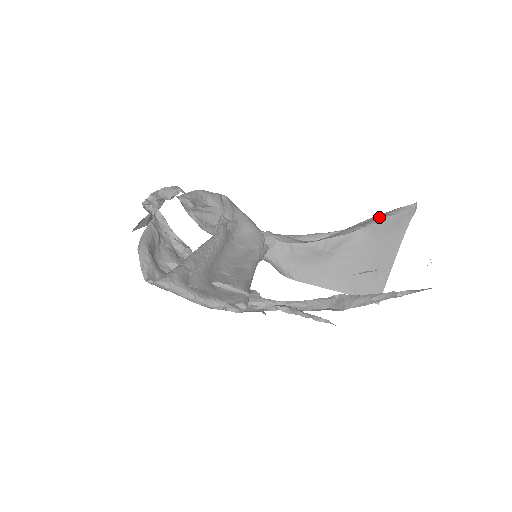
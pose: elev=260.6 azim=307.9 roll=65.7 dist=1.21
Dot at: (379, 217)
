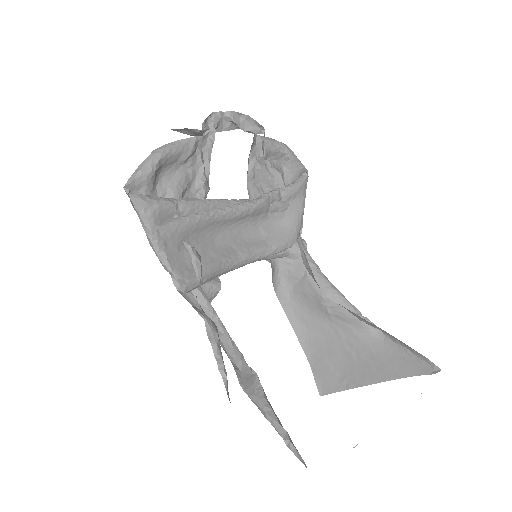
Dot at: occluded
